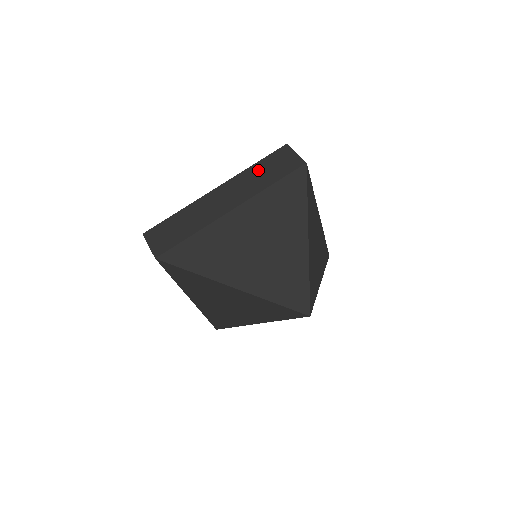
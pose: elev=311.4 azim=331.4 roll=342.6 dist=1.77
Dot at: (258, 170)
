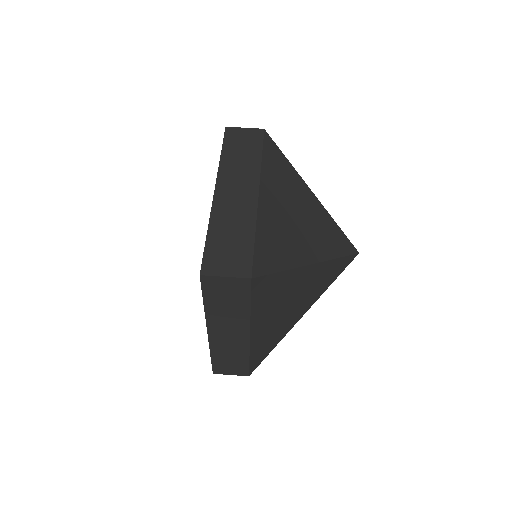
Dot at: (232, 155)
